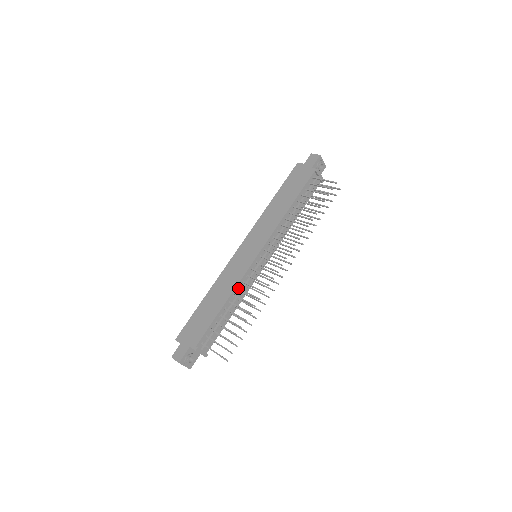
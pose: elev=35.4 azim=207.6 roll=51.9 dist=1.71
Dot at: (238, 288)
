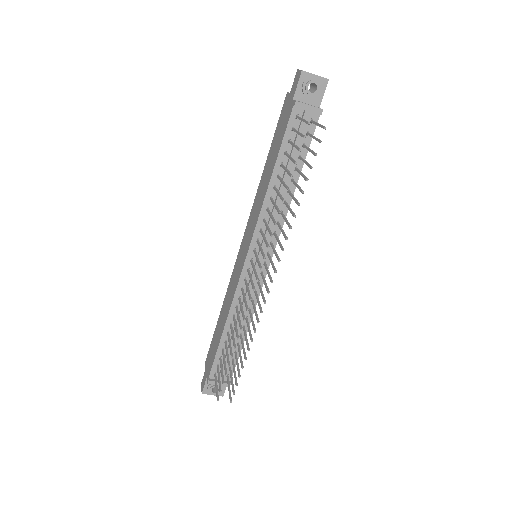
Dot at: (235, 306)
